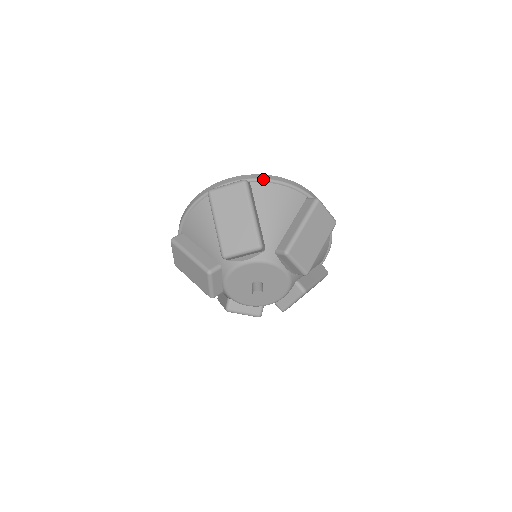
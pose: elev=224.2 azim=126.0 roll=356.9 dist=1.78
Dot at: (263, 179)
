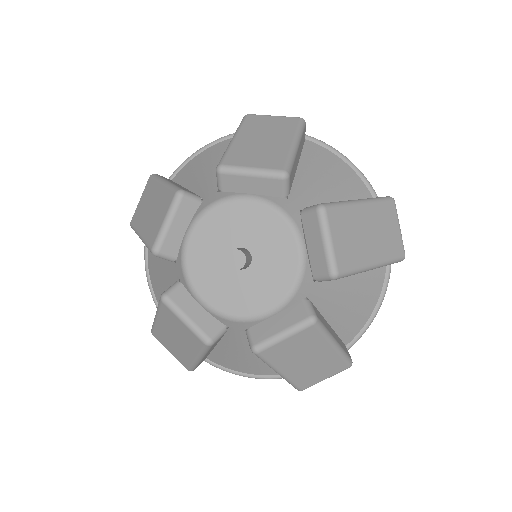
Dot at: (181, 164)
